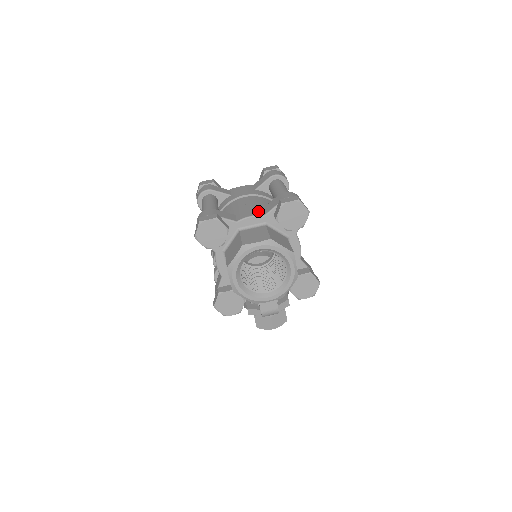
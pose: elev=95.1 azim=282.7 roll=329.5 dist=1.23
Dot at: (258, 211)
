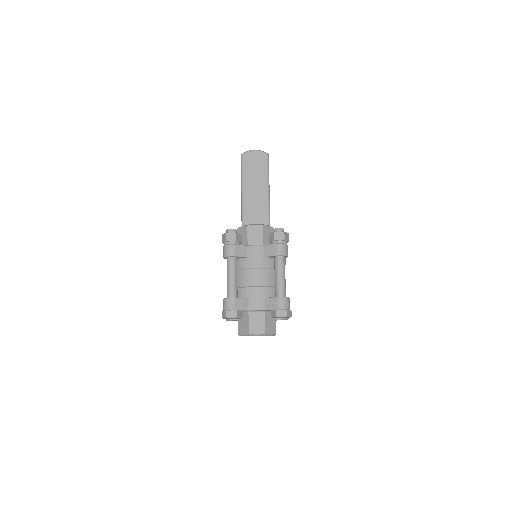
Dot at: (262, 303)
